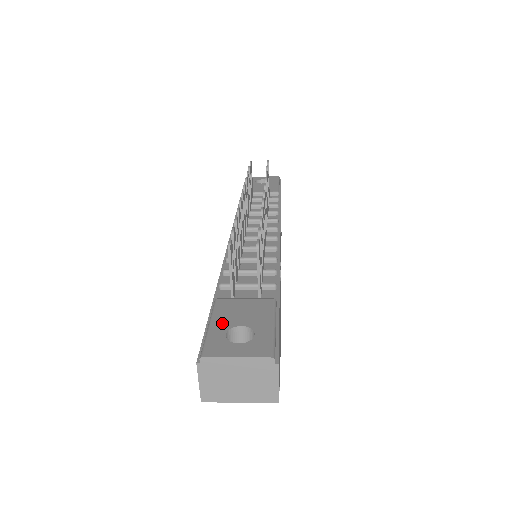
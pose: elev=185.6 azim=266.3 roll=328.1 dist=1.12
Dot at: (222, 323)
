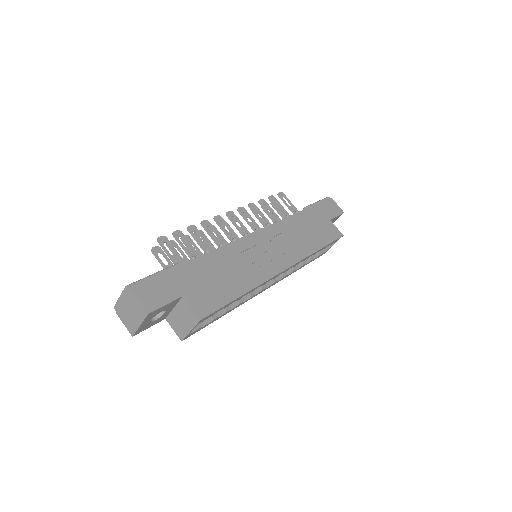
Dot at: occluded
